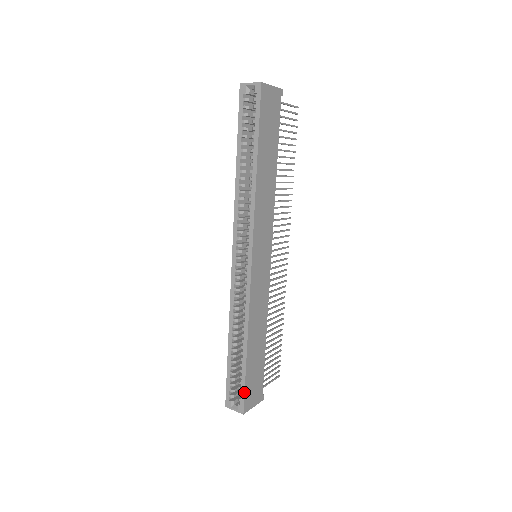
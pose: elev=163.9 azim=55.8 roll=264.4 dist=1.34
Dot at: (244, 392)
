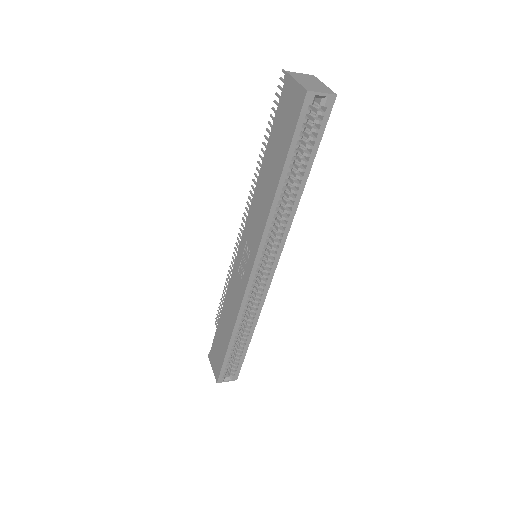
Dot at: (241, 366)
